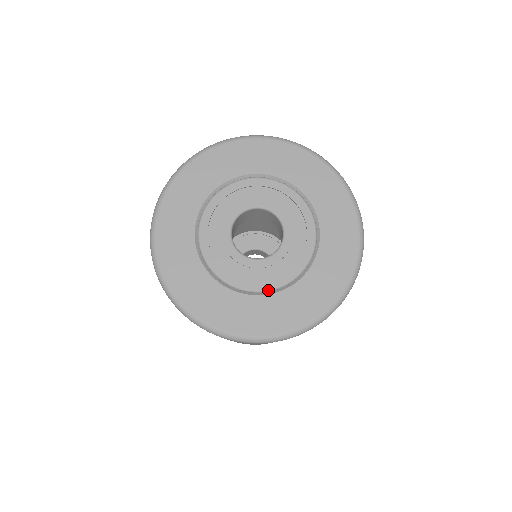
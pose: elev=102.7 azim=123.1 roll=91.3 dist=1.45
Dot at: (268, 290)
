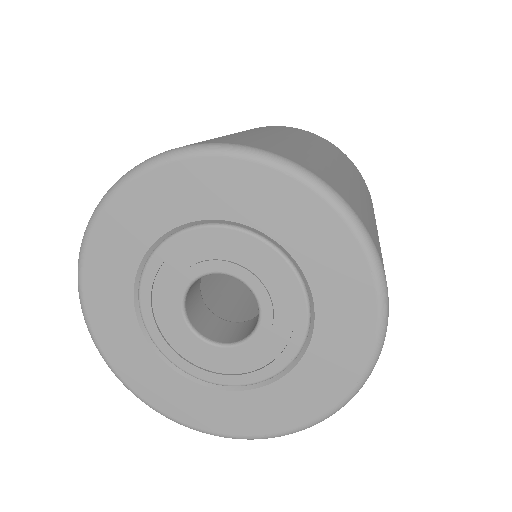
Dot at: (173, 363)
